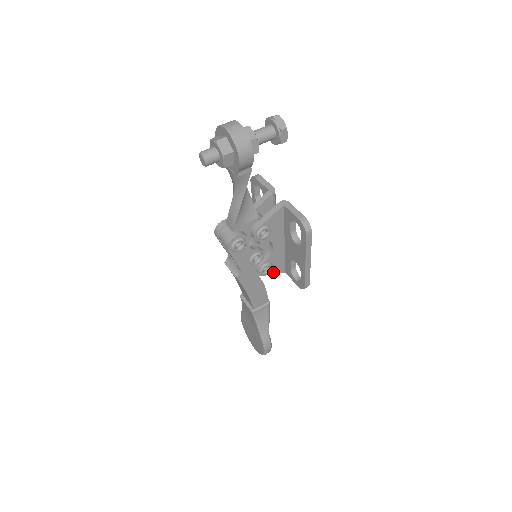
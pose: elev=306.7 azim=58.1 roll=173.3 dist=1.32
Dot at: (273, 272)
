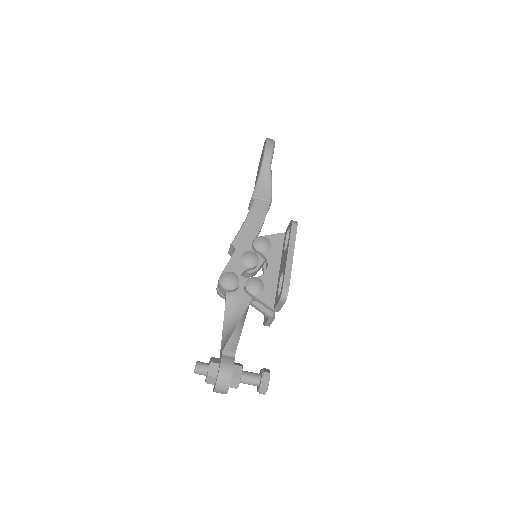
Dot at: occluded
